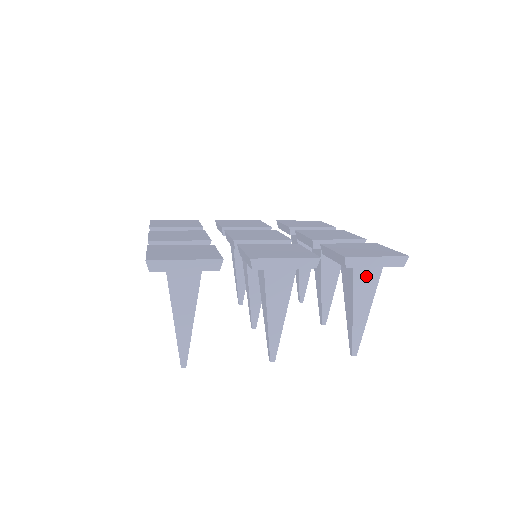
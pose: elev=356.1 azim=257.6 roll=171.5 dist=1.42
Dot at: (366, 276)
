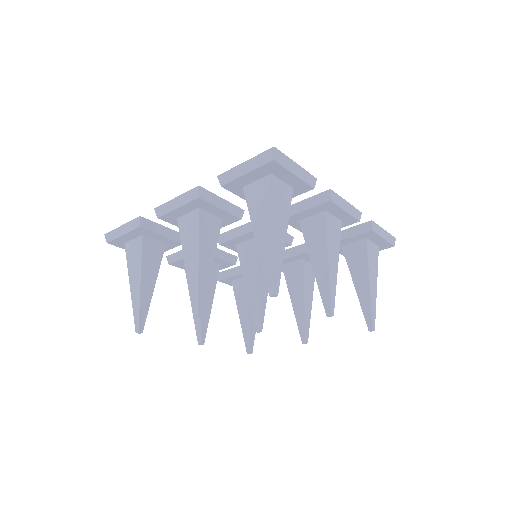
Dot at: (258, 194)
